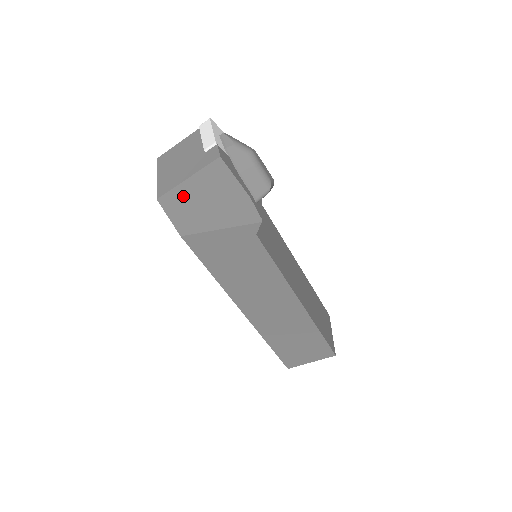
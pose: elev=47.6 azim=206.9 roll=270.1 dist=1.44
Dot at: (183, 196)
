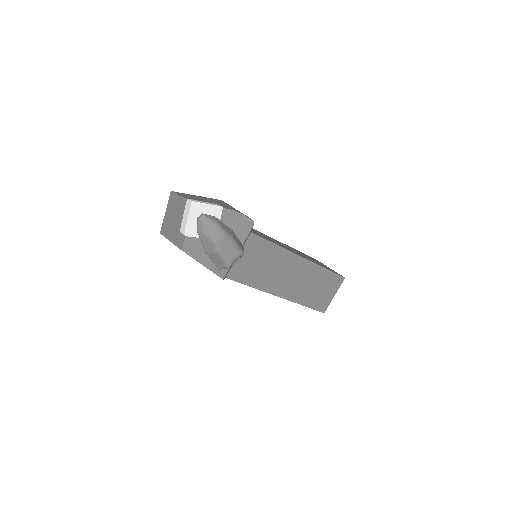
Dot at: occluded
